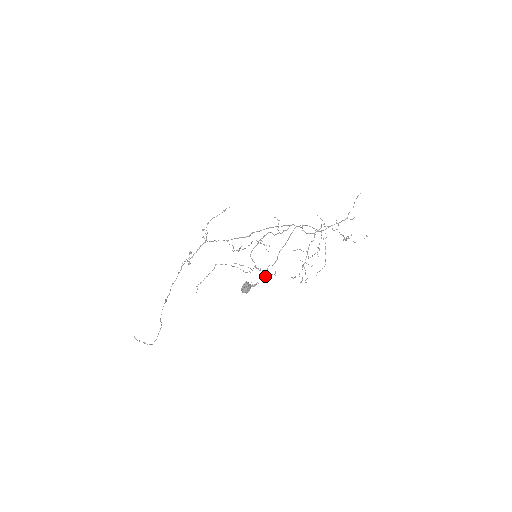
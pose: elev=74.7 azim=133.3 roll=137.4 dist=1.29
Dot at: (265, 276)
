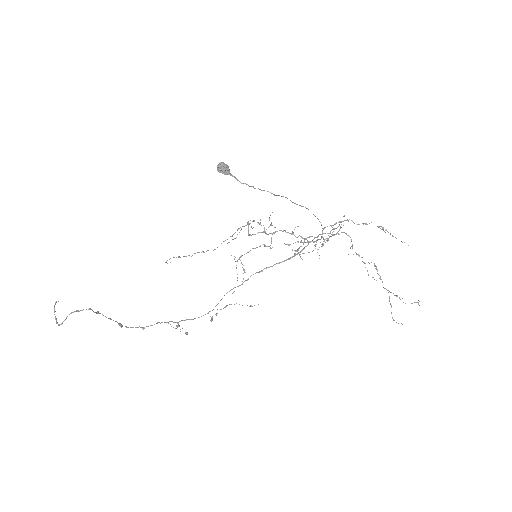
Dot at: (251, 186)
